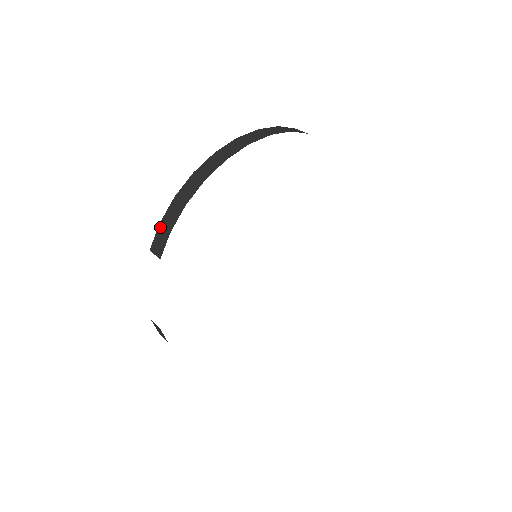
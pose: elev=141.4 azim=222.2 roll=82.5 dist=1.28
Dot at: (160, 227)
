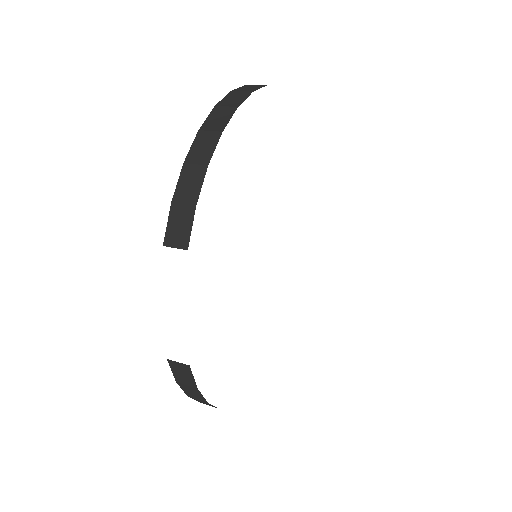
Dot at: (174, 207)
